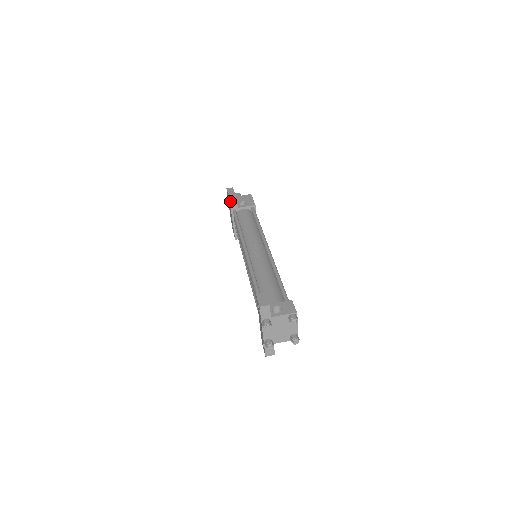
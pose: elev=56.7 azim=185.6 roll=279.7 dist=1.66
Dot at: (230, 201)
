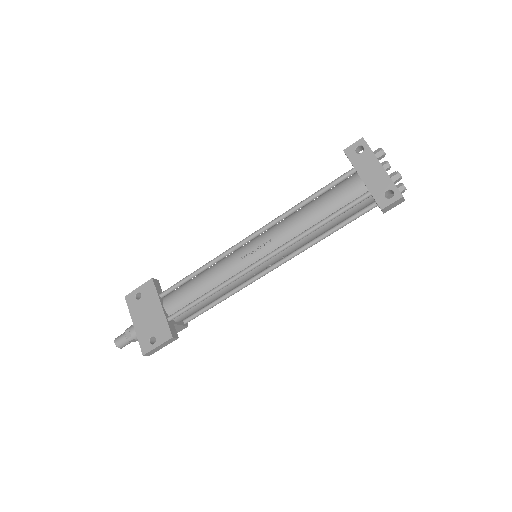
Dot at: (153, 281)
